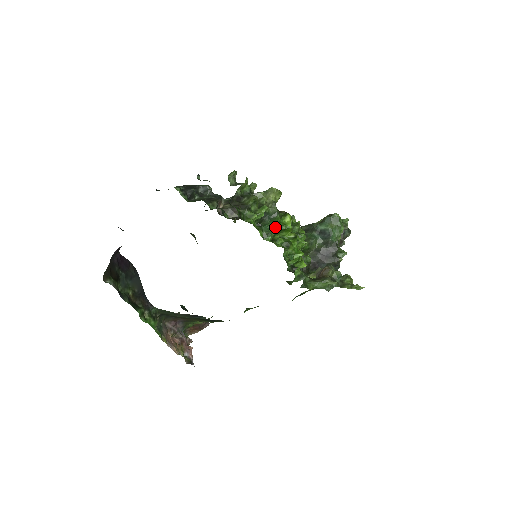
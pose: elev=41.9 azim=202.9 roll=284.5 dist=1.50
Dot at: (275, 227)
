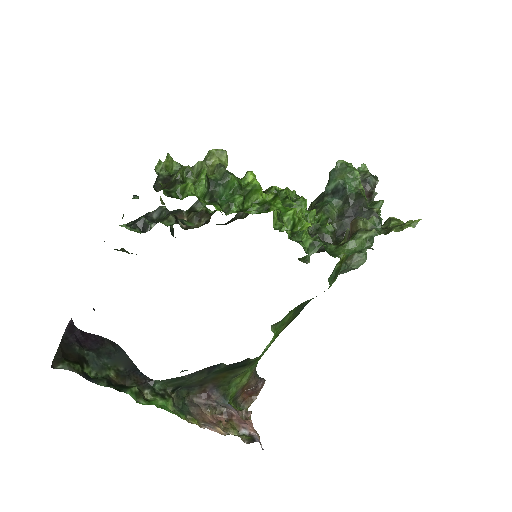
Dot at: (236, 193)
